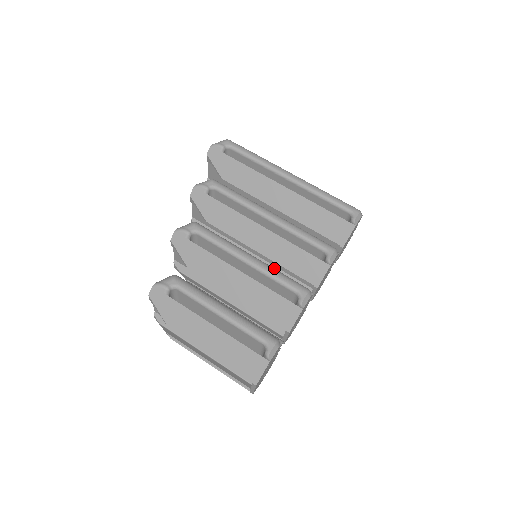
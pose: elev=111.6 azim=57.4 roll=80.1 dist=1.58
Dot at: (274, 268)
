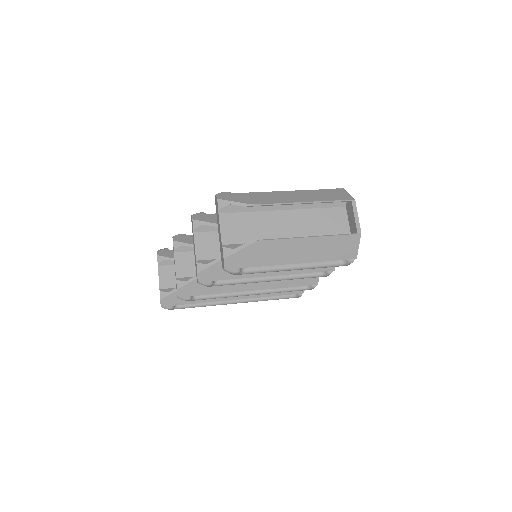
Dot at: occluded
